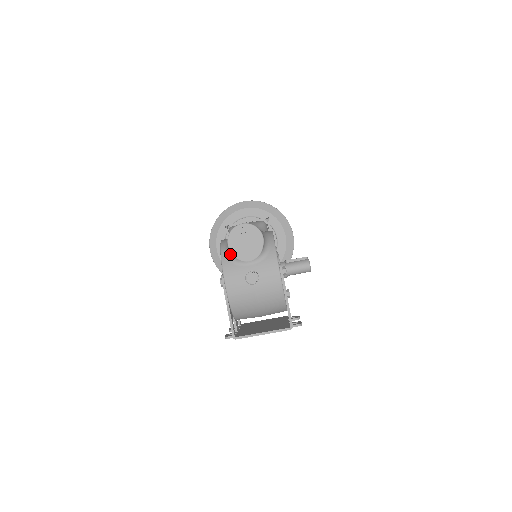
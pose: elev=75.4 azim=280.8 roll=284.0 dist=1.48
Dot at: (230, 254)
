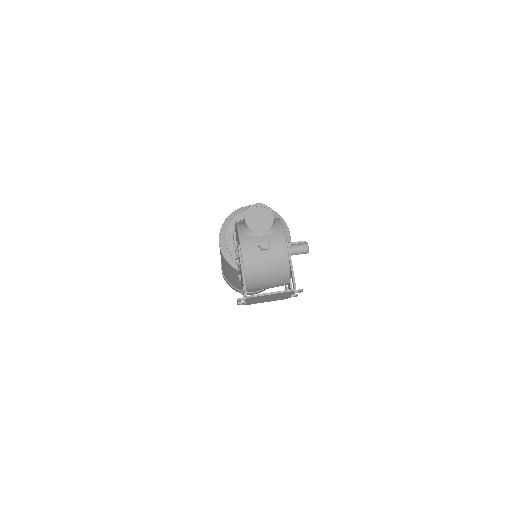
Dot at: (246, 228)
